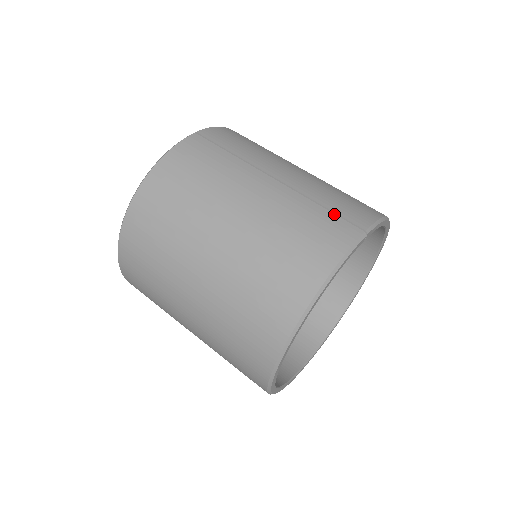
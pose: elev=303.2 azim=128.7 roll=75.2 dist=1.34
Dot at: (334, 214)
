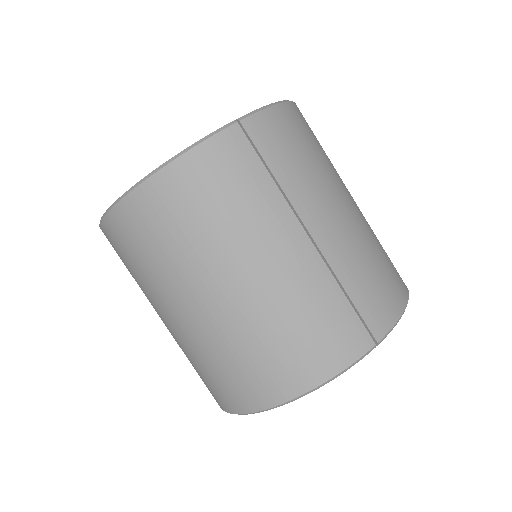
Dot at: (355, 312)
